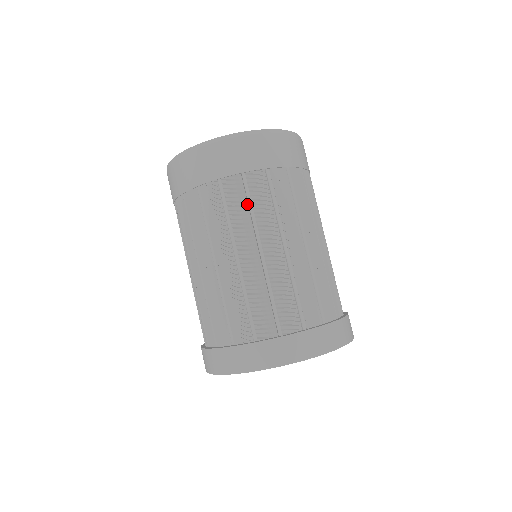
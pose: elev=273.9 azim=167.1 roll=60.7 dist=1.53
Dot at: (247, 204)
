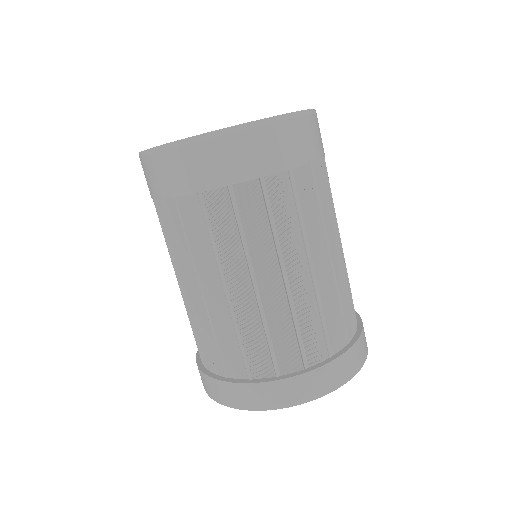
Dot at: (206, 232)
